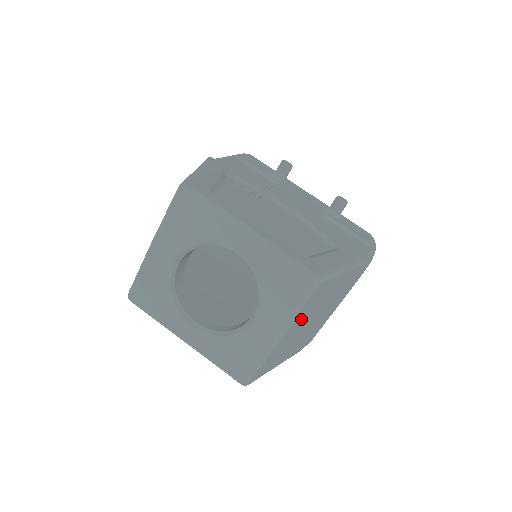
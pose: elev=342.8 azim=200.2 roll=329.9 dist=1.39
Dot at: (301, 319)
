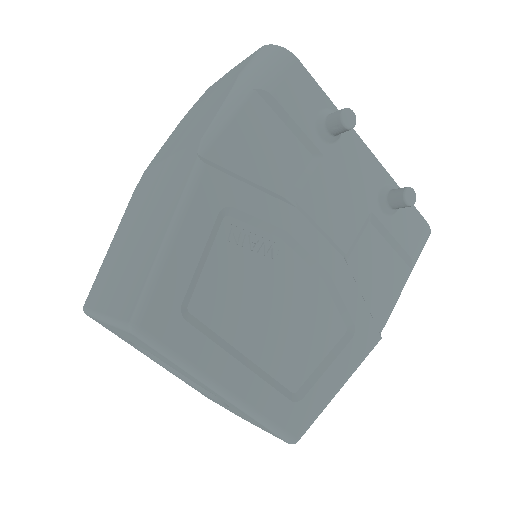
Dot at: occluded
